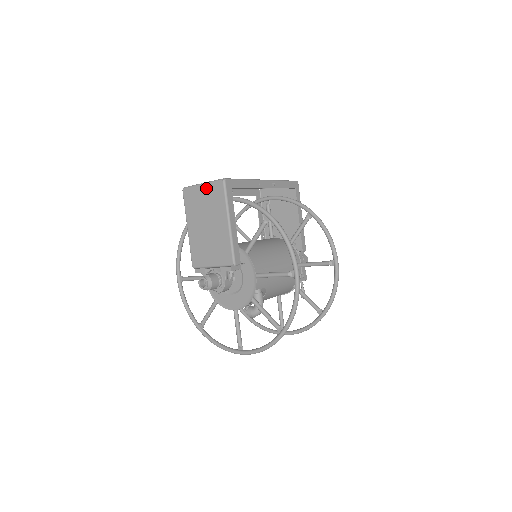
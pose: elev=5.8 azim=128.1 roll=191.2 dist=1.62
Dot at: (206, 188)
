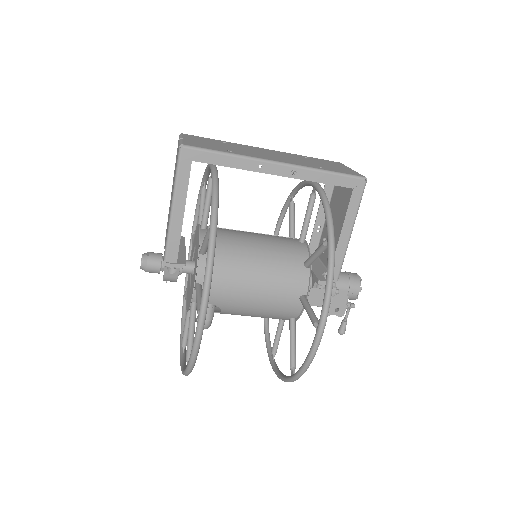
Dot at: (178, 147)
